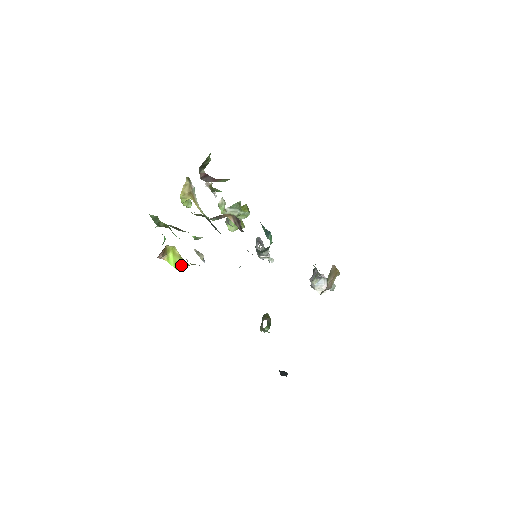
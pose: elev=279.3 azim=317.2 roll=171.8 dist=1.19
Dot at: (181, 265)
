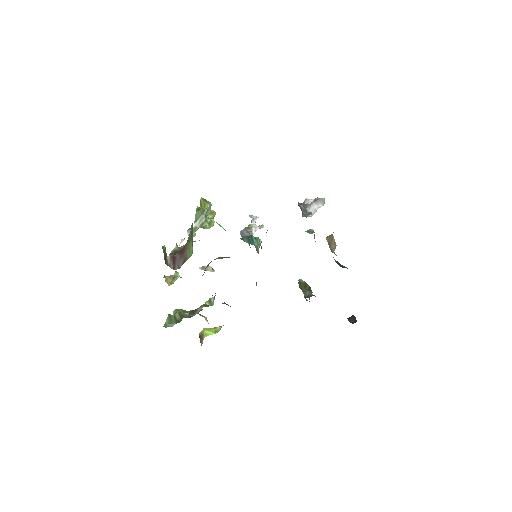
Dot at: (219, 329)
